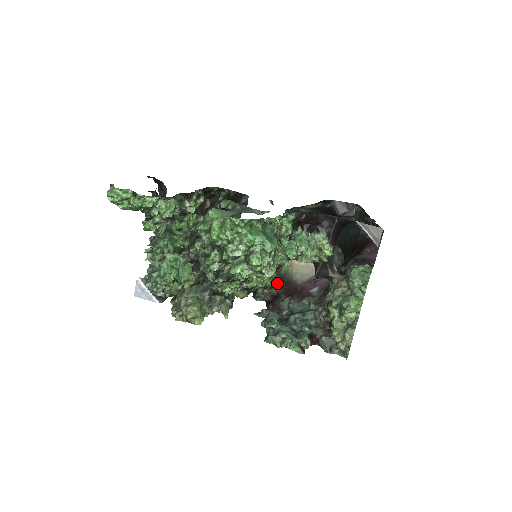
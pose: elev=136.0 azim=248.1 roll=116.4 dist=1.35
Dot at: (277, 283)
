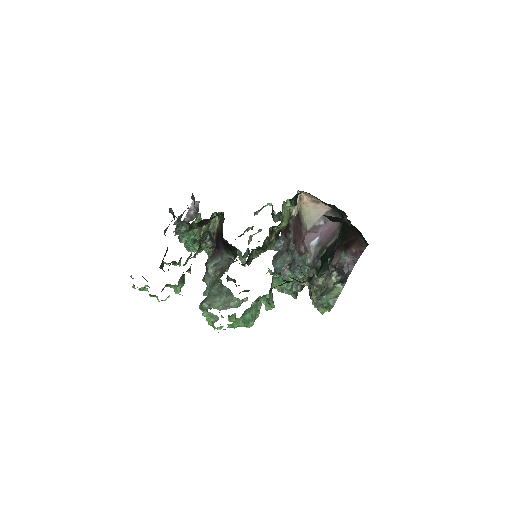
Dot at: occluded
